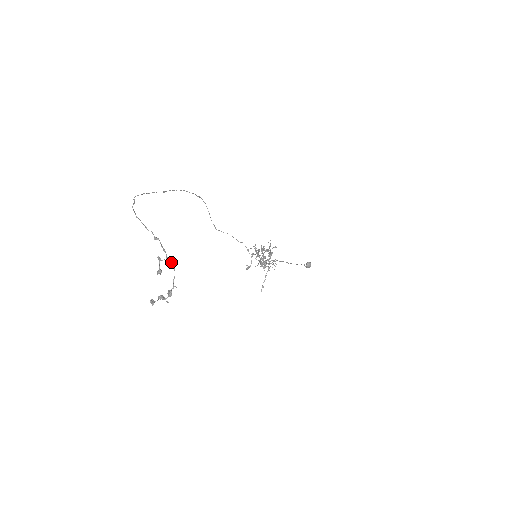
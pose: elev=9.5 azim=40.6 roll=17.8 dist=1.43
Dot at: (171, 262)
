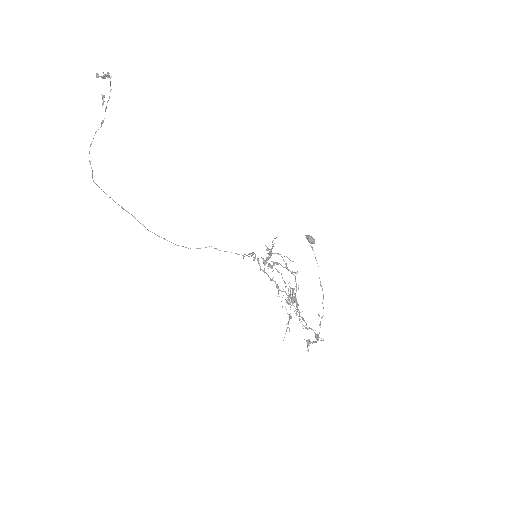
Dot at: occluded
